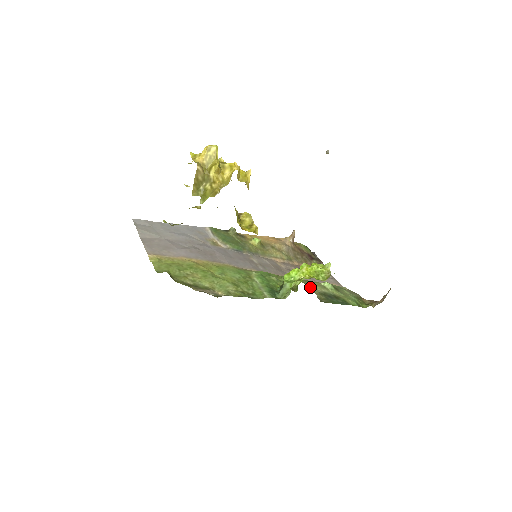
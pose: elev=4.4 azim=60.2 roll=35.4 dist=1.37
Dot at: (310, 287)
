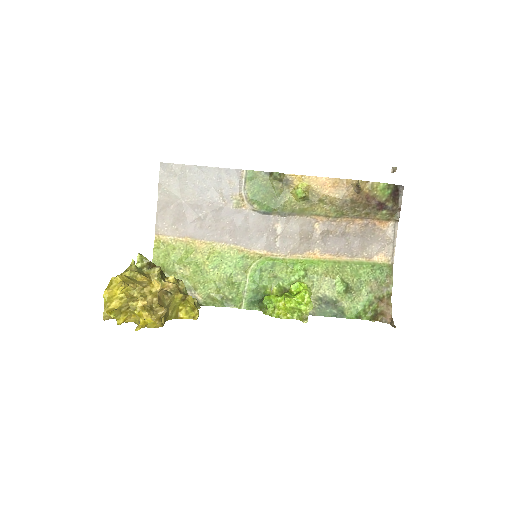
Dot at: occluded
